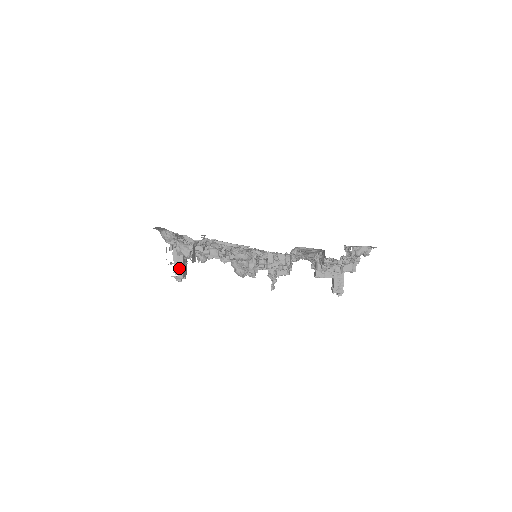
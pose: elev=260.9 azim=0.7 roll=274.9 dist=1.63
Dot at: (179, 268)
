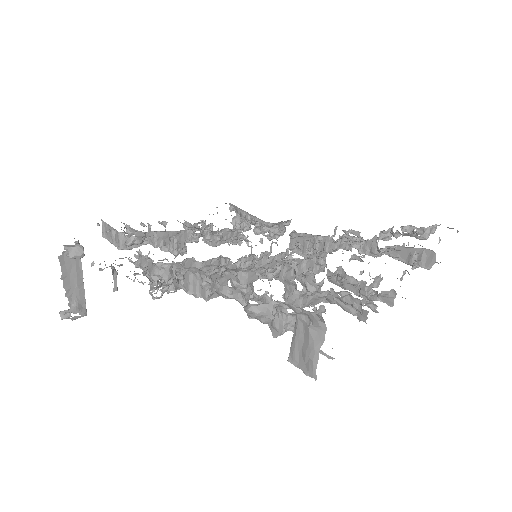
Dot at: (78, 299)
